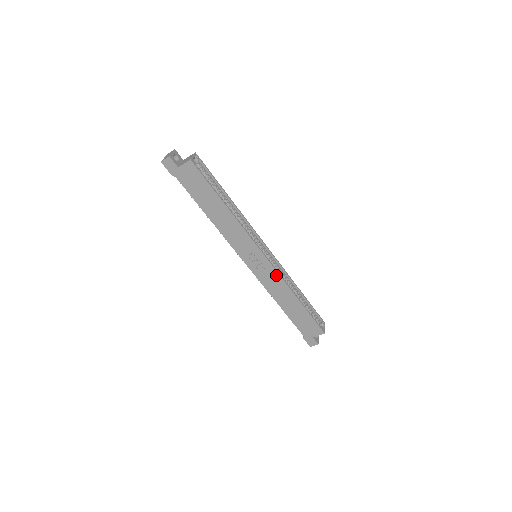
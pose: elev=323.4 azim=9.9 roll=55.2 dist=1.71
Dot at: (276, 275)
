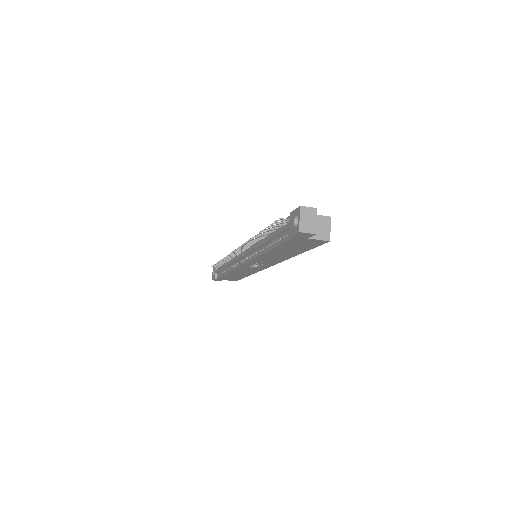
Dot at: (257, 270)
